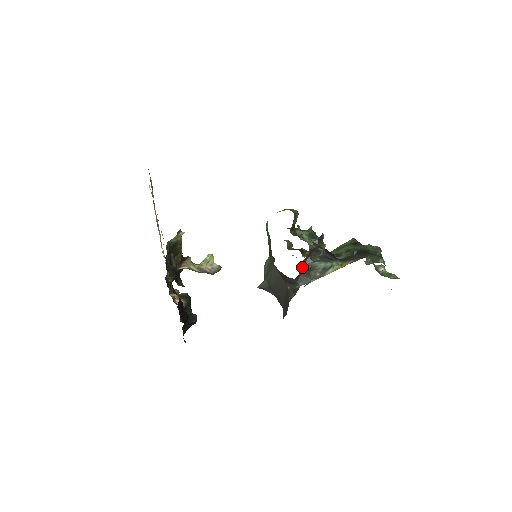
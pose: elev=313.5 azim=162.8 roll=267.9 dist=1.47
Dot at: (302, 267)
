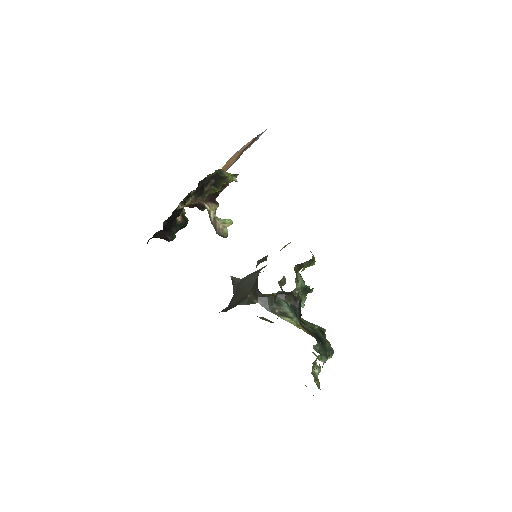
Dot at: (274, 293)
